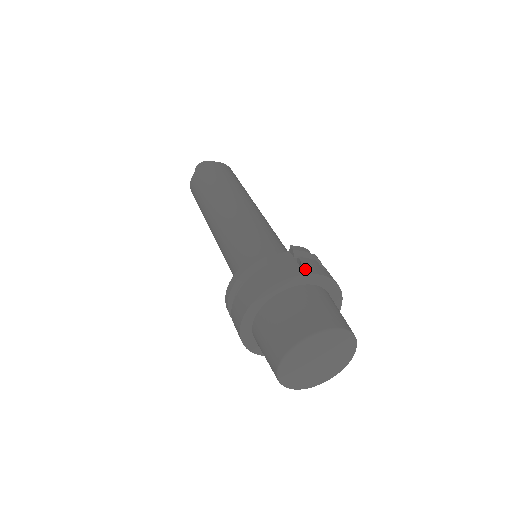
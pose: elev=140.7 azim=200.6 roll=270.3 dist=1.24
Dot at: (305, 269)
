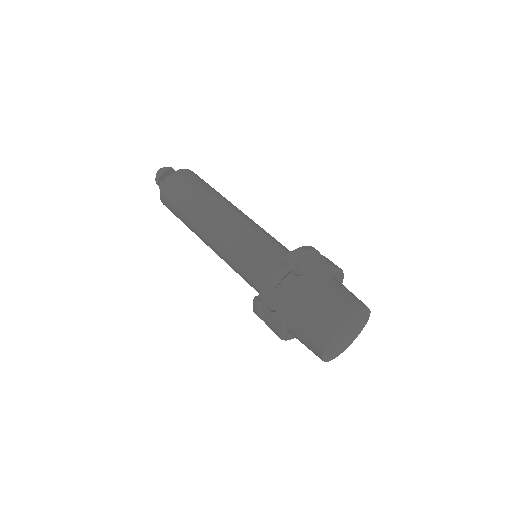
Dot at: (287, 300)
